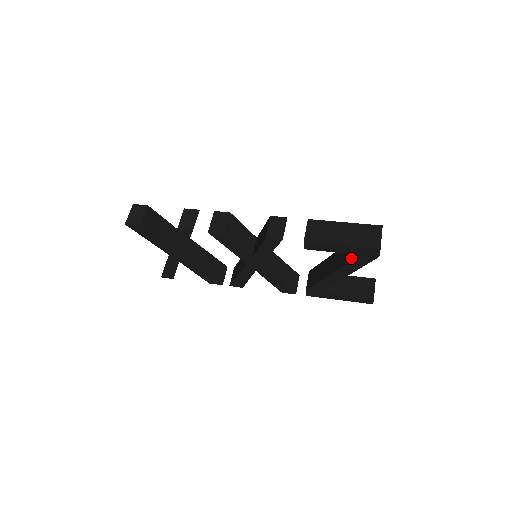
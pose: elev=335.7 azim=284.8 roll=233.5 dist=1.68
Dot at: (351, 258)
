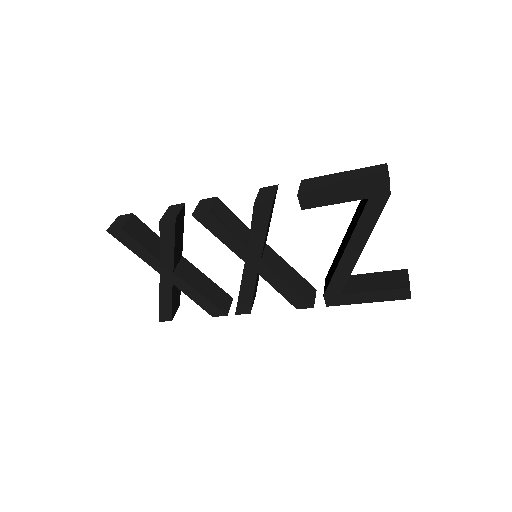
Dot at: (360, 213)
